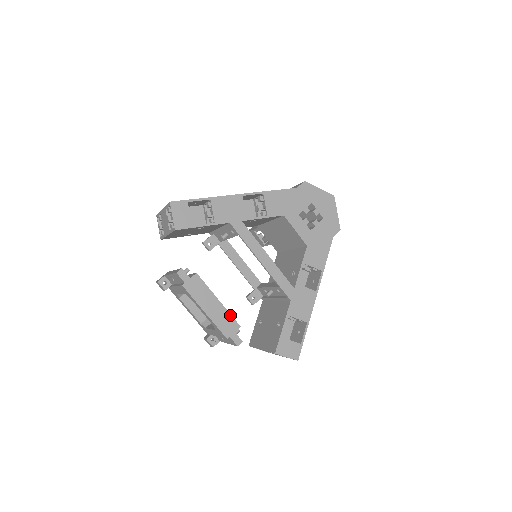
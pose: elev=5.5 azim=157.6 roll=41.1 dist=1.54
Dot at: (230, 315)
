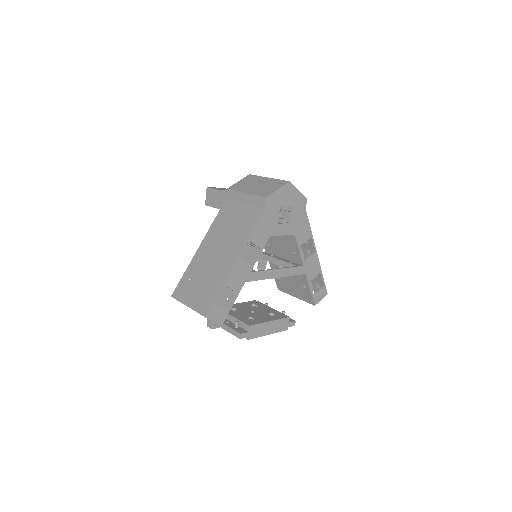
Dot at: (281, 319)
